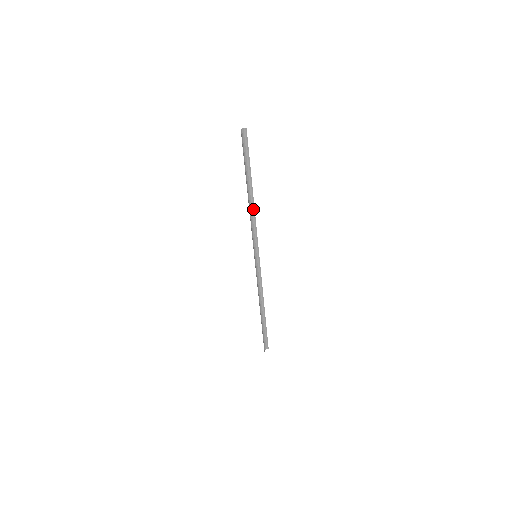
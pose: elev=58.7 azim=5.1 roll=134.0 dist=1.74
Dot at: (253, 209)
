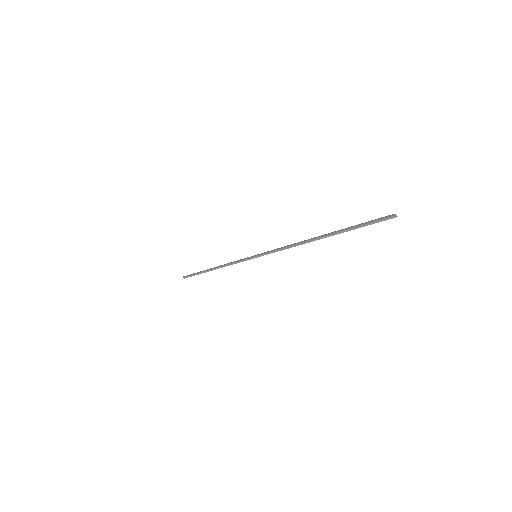
Dot at: (303, 242)
